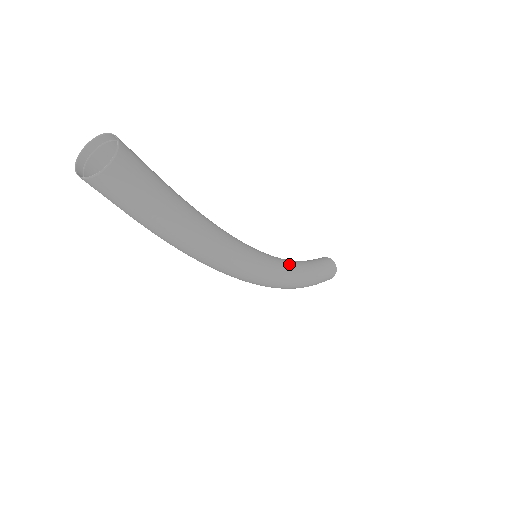
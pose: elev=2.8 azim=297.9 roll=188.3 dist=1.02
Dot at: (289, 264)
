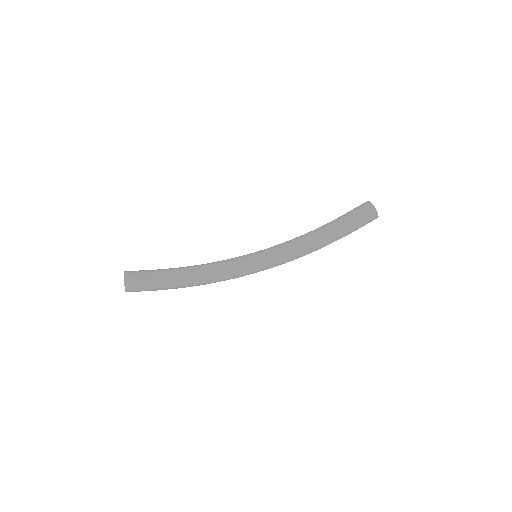
Dot at: (288, 250)
